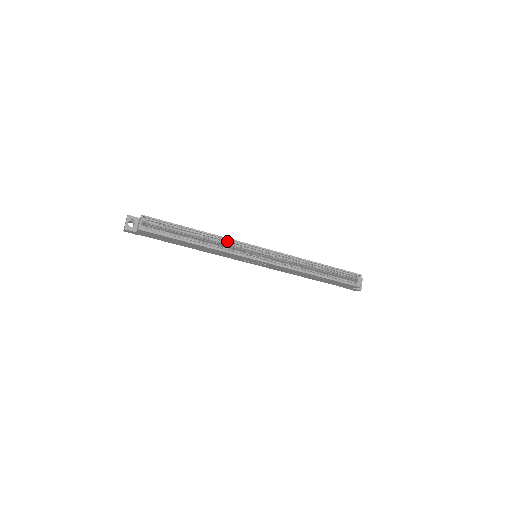
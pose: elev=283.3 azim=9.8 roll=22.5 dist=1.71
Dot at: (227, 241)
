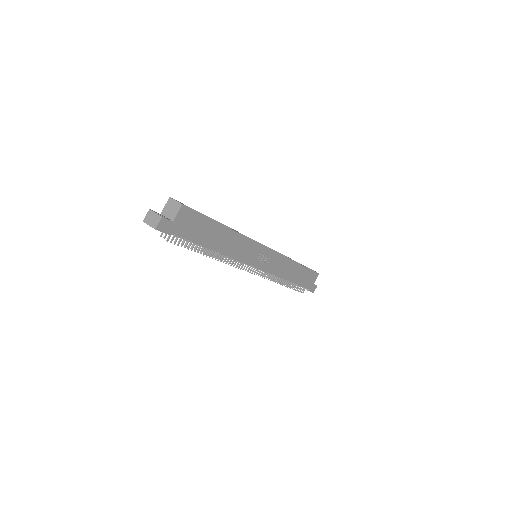
Dot at: occluded
